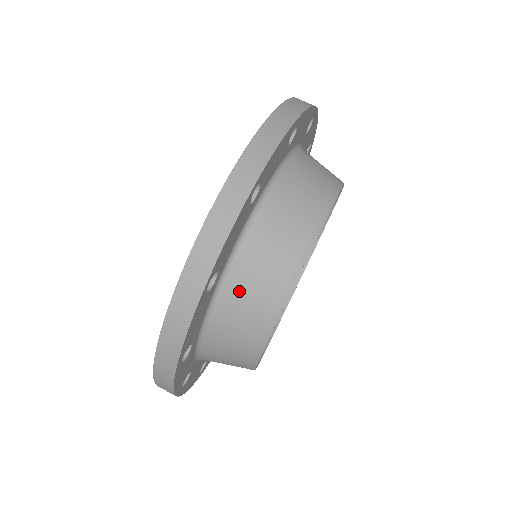
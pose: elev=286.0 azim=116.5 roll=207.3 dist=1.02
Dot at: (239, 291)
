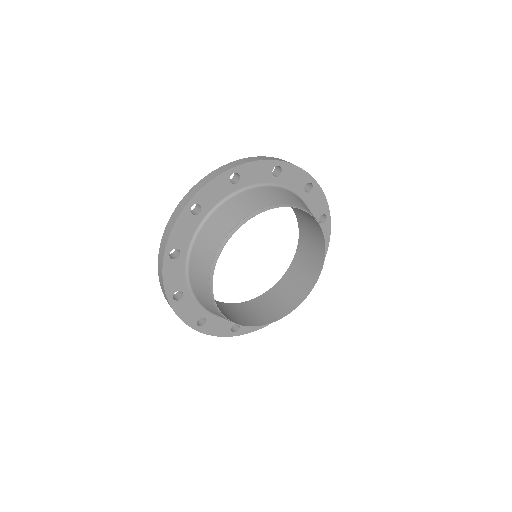
Dot at: (276, 192)
